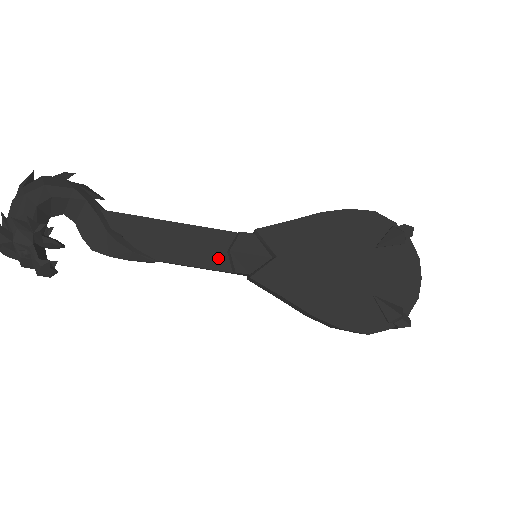
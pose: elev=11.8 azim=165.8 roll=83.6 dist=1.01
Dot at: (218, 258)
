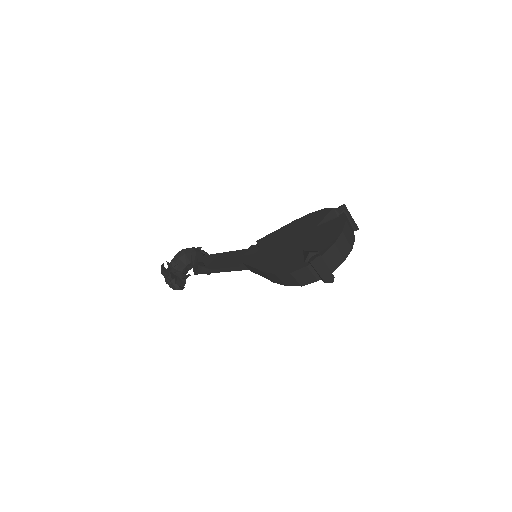
Dot at: (237, 262)
